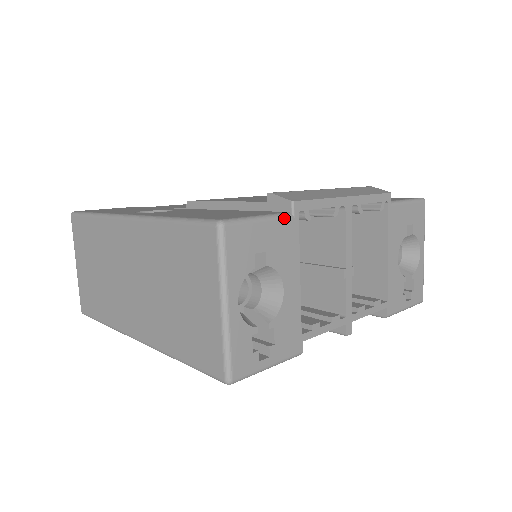
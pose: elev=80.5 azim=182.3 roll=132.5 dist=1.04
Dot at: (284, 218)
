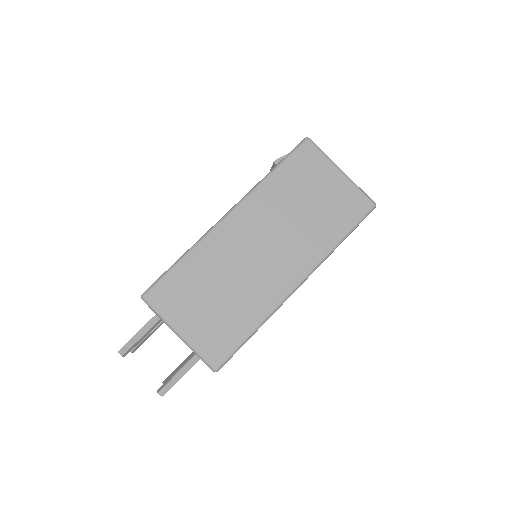
Dot at: occluded
